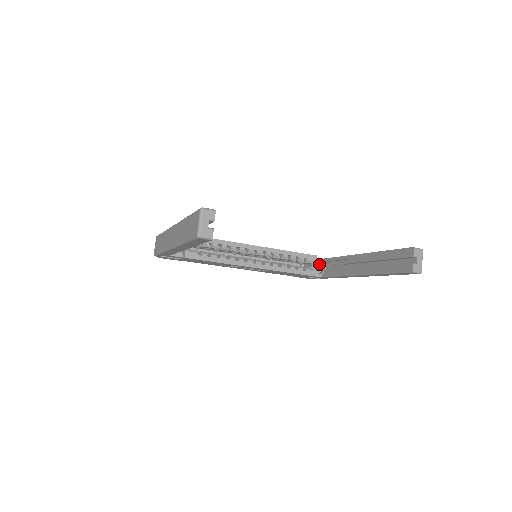
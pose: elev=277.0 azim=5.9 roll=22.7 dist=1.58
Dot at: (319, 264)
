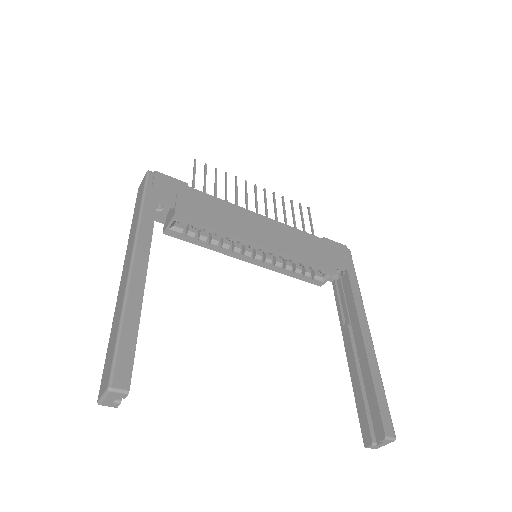
Dot at: occluded
